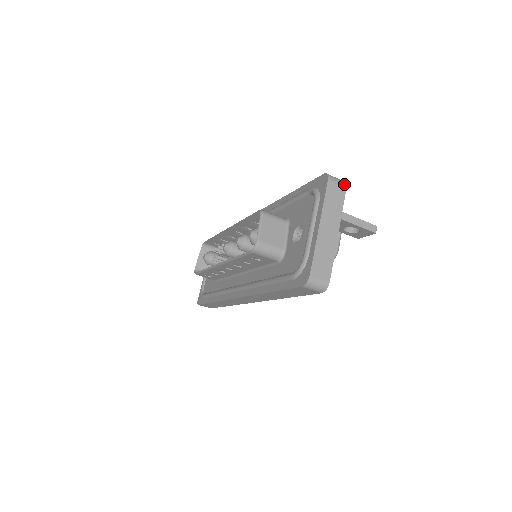
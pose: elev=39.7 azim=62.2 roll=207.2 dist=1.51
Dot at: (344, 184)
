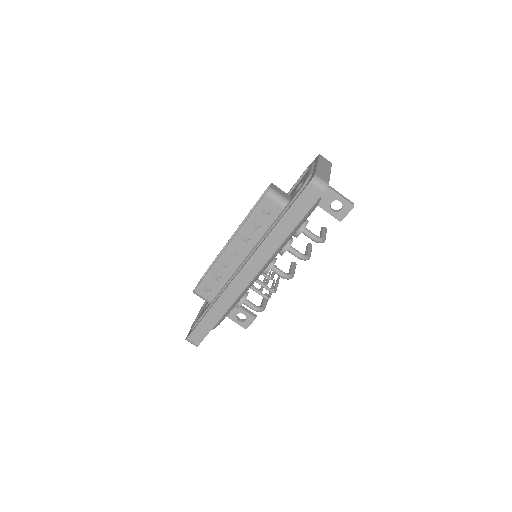
Dot at: (330, 162)
